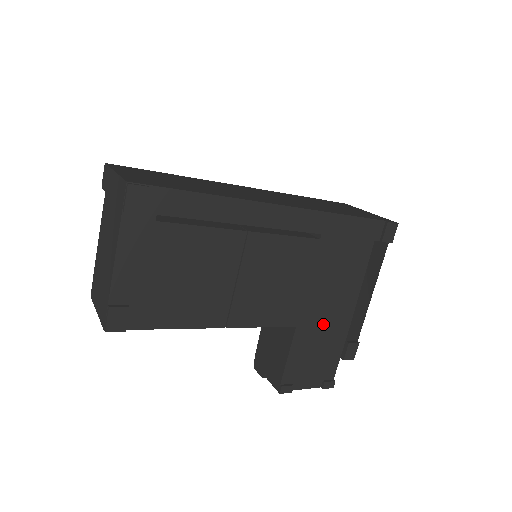
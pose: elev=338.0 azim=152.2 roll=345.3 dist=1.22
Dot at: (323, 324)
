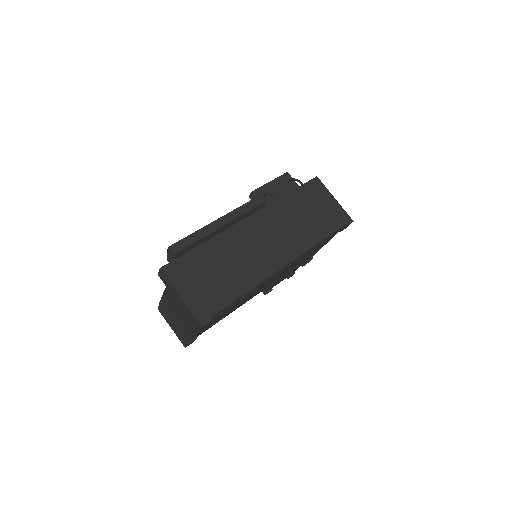
Dot at: occluded
